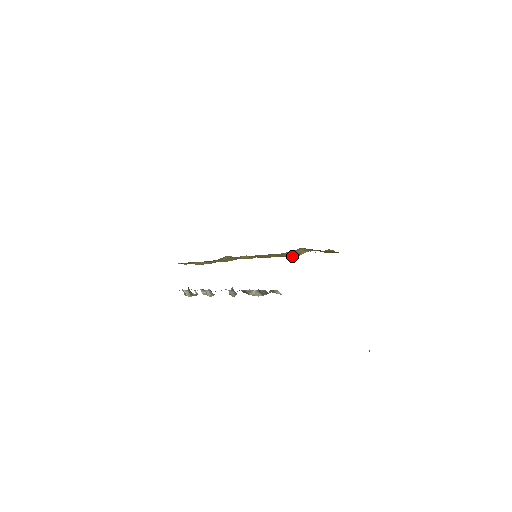
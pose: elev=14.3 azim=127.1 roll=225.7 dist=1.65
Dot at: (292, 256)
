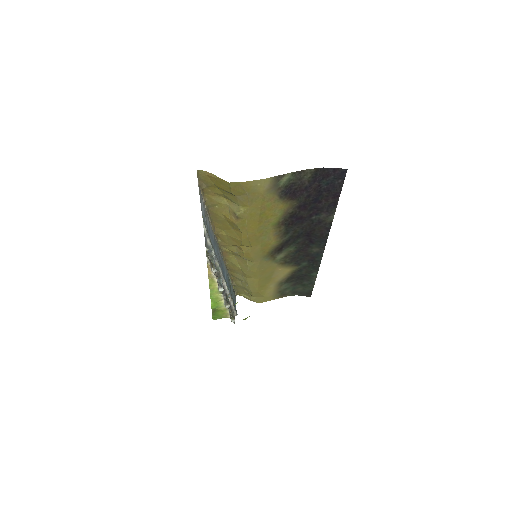
Dot at: (236, 221)
